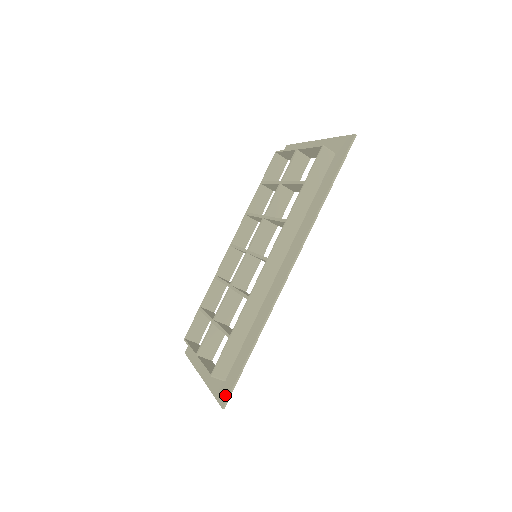
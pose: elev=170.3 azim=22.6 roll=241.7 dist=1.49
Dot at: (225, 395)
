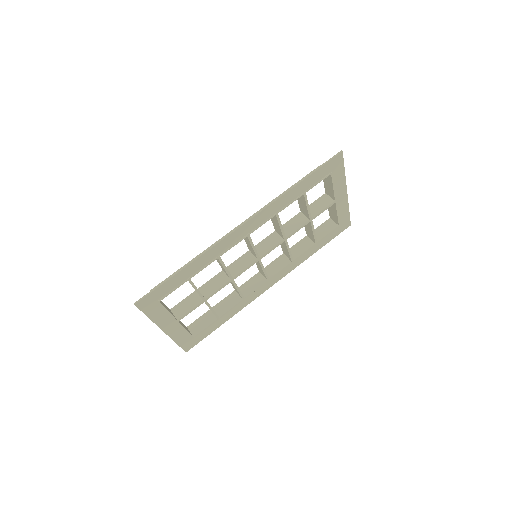
Dot at: (145, 299)
